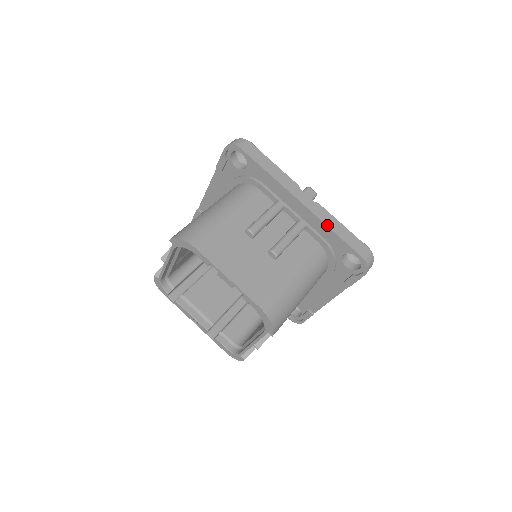
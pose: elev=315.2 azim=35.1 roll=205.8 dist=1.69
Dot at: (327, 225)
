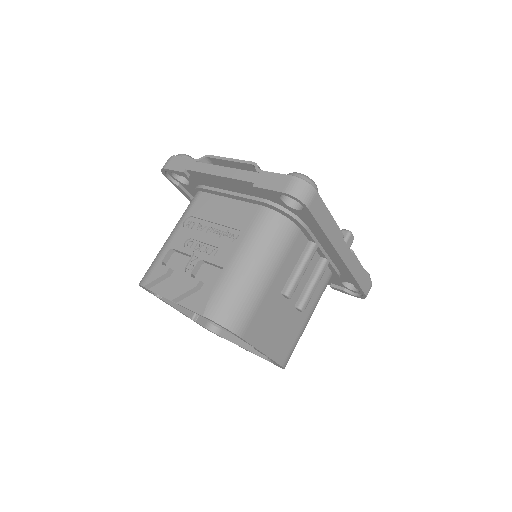
Dot at: (353, 275)
